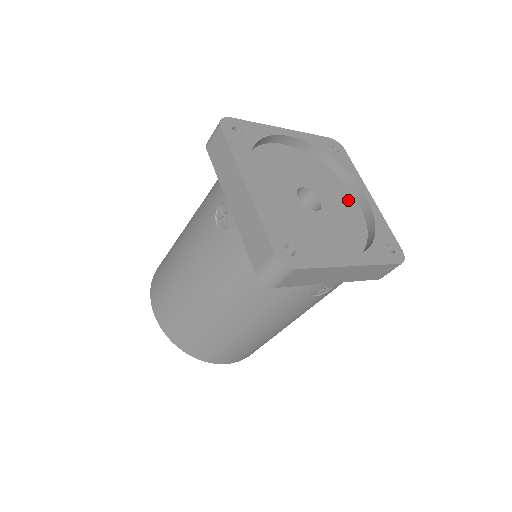
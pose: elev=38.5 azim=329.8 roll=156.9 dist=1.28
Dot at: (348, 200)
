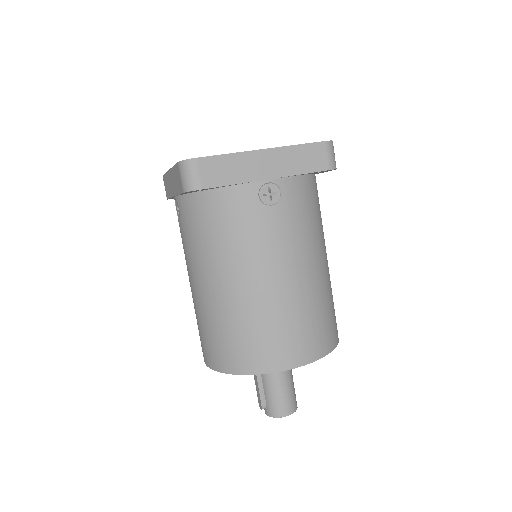
Dot at: occluded
